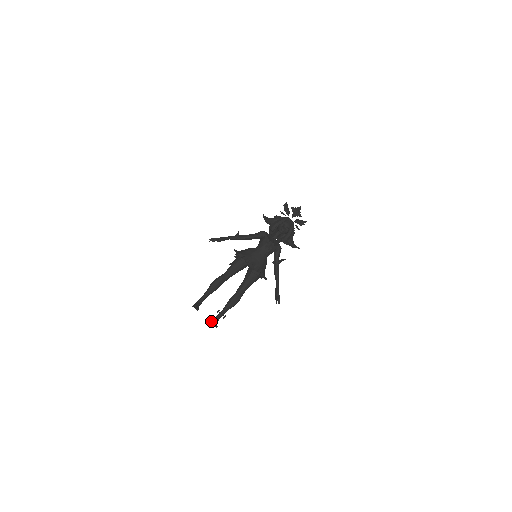
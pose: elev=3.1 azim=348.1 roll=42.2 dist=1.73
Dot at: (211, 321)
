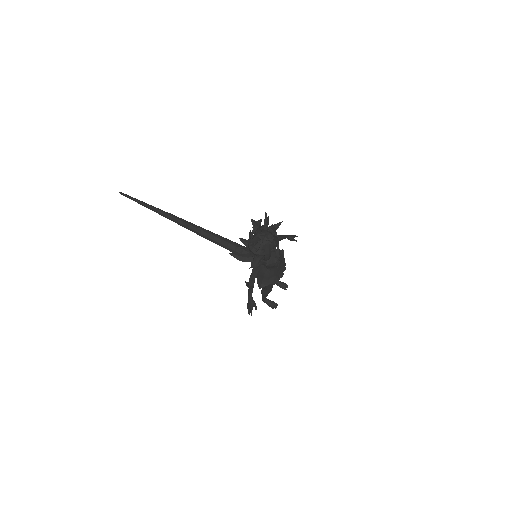
Dot at: occluded
